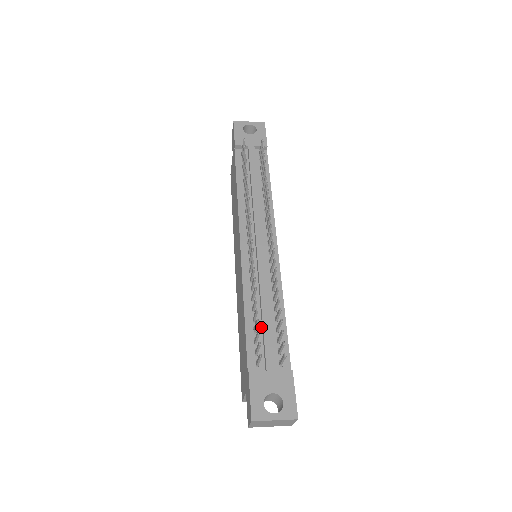
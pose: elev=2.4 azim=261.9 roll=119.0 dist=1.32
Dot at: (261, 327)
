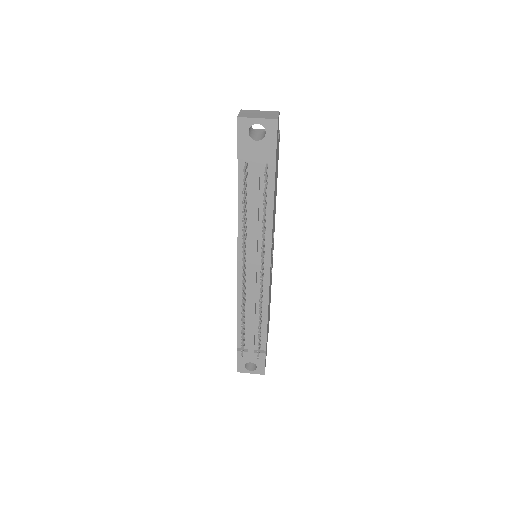
Dot at: (249, 325)
